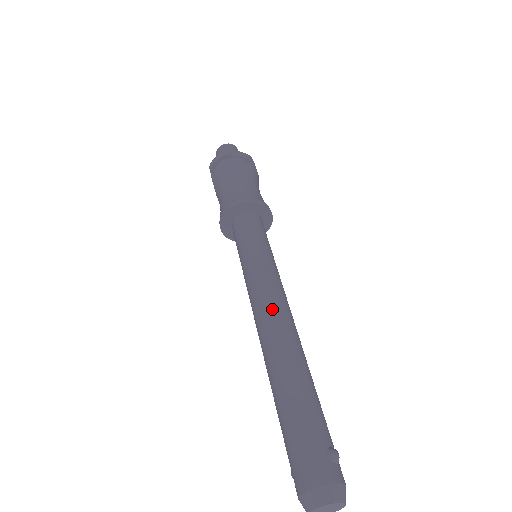
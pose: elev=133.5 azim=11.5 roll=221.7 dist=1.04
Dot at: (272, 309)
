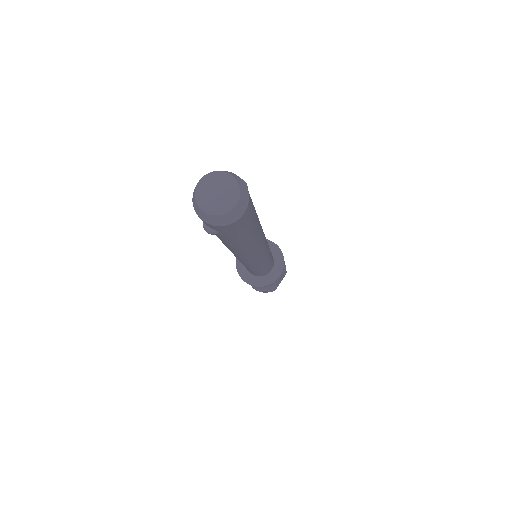
Dot at: occluded
